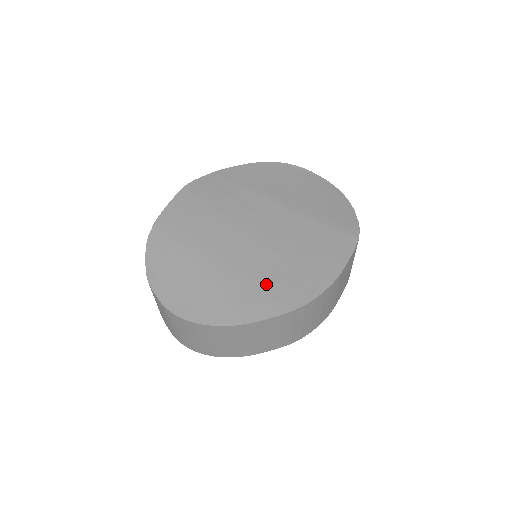
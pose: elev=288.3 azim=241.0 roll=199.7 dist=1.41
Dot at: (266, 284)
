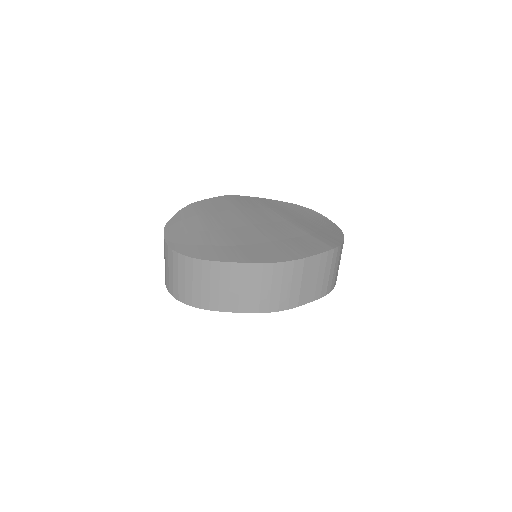
Dot at: (243, 247)
